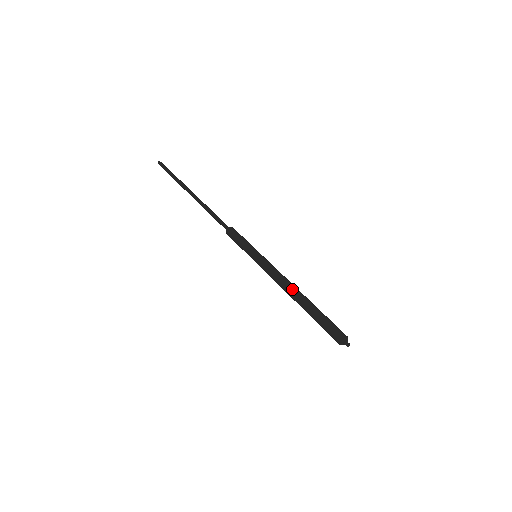
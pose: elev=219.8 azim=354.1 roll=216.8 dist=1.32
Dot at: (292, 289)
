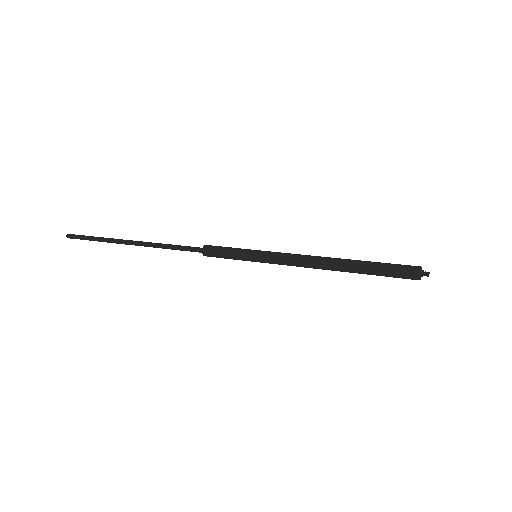
Dot at: (324, 265)
